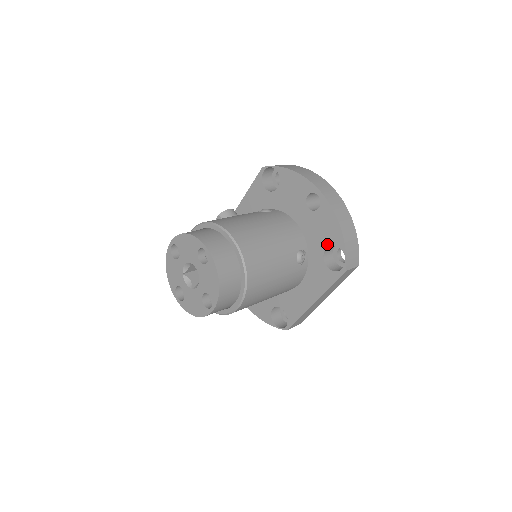
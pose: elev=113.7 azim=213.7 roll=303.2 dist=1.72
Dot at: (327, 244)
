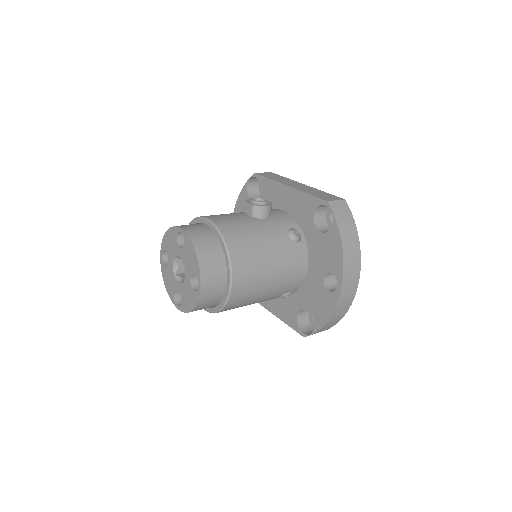
Dot at: (310, 311)
